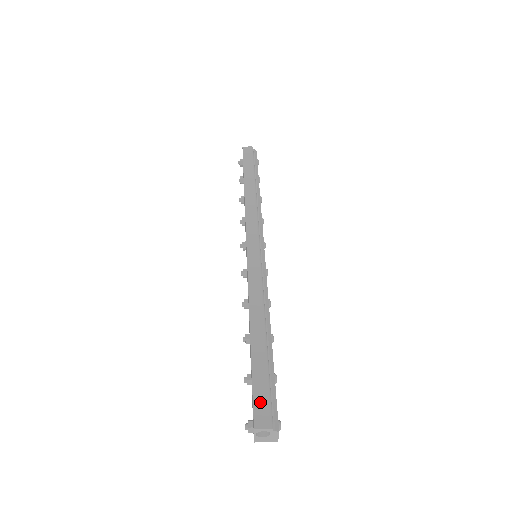
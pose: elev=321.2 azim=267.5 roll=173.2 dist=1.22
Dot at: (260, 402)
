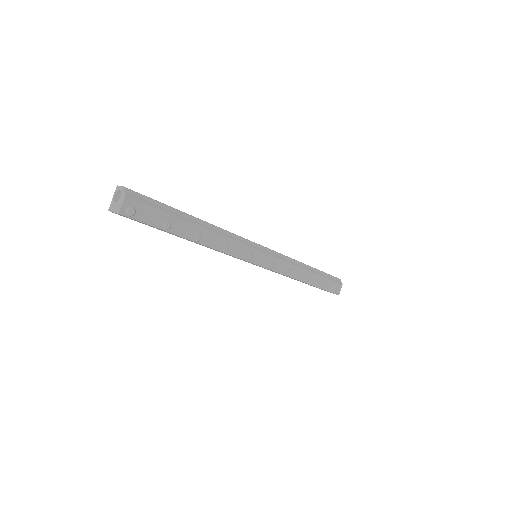
Dot at: occluded
